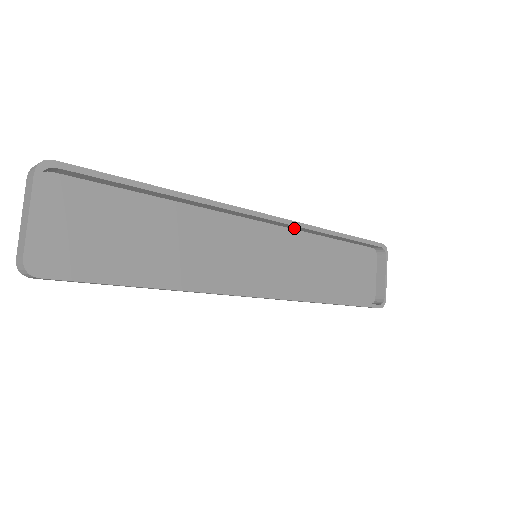
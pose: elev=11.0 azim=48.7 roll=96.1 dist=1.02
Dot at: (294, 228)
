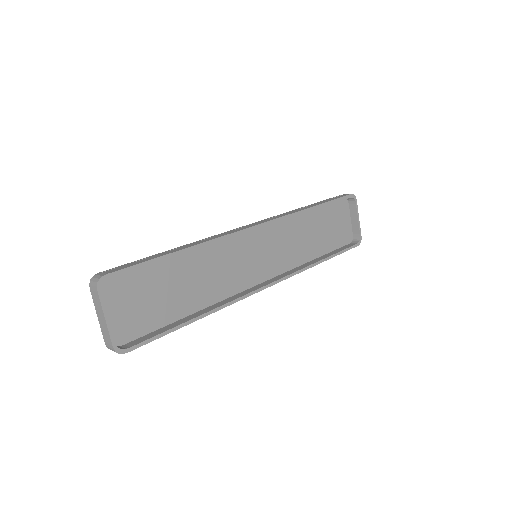
Dot at: occluded
